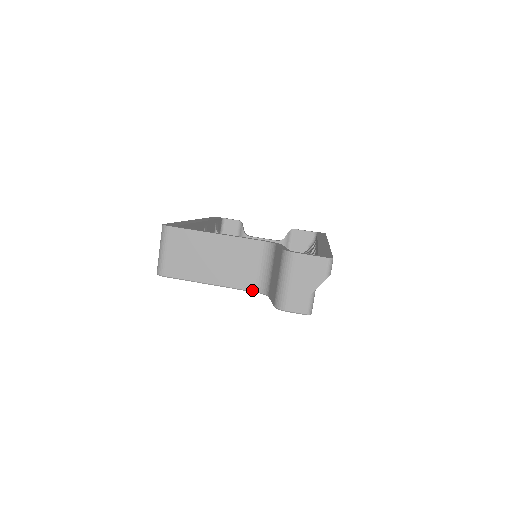
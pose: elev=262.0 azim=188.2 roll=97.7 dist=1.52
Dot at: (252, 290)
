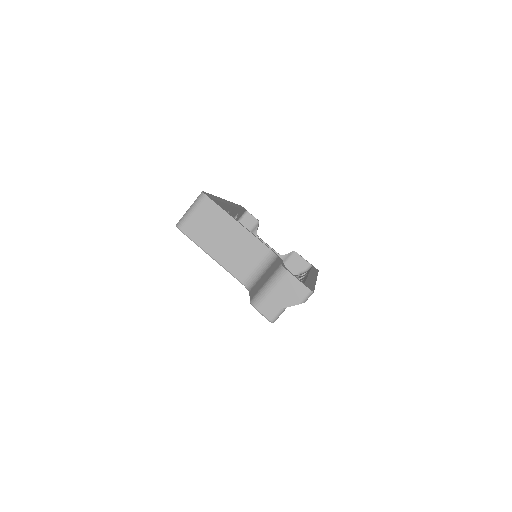
Dot at: (240, 280)
